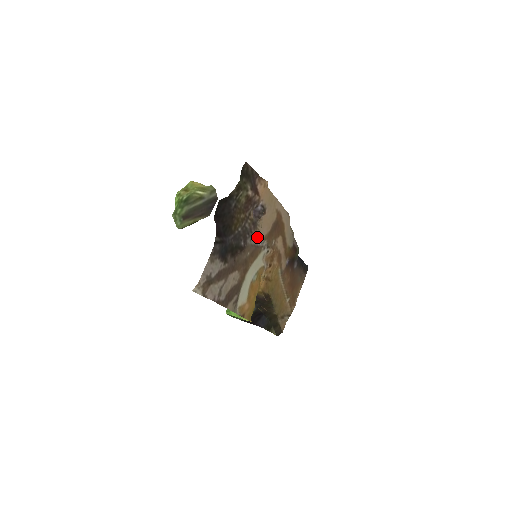
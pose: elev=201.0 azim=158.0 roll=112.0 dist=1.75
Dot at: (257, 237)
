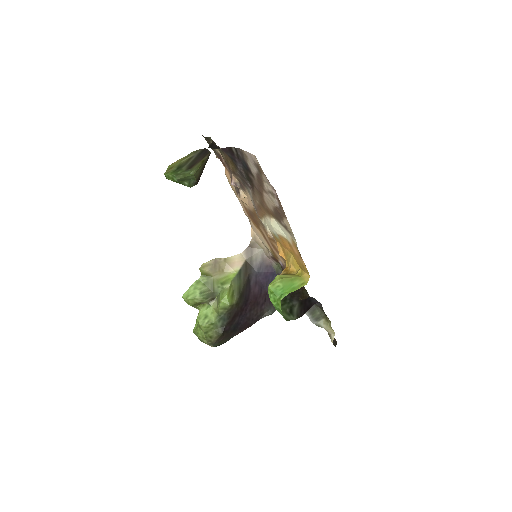
Dot at: (250, 199)
